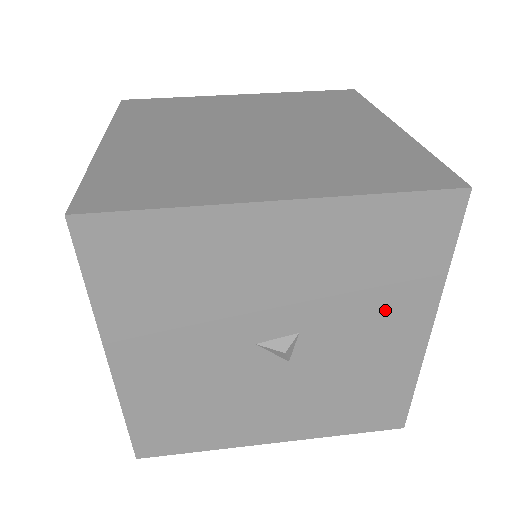
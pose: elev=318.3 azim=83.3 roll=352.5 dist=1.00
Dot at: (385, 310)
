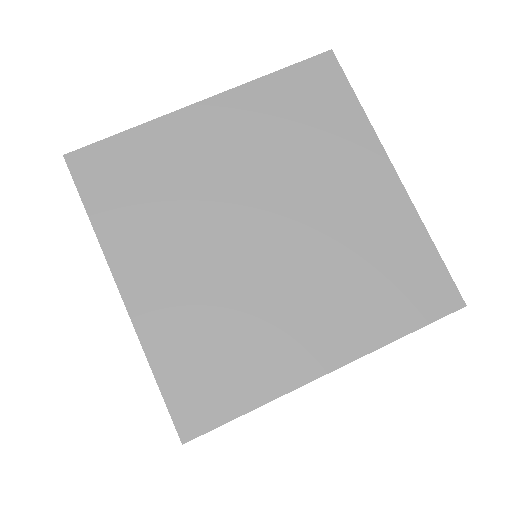
Dot at: occluded
